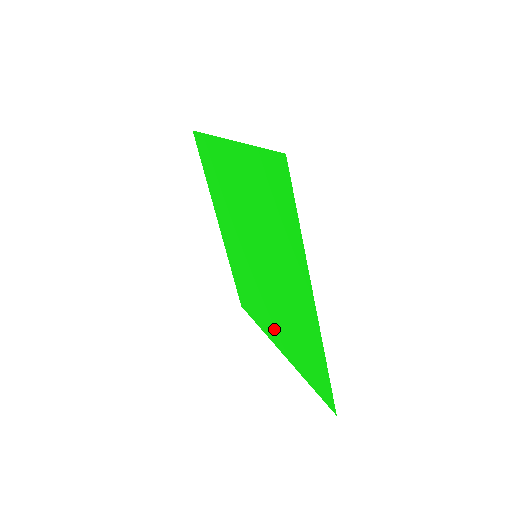
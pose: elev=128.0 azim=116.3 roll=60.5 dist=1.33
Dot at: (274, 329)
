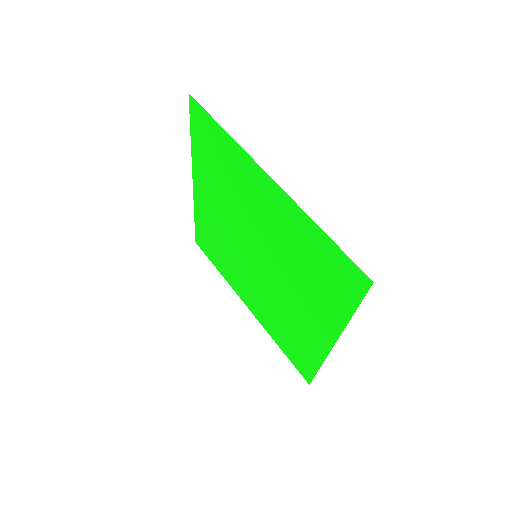
Dot at: (313, 322)
